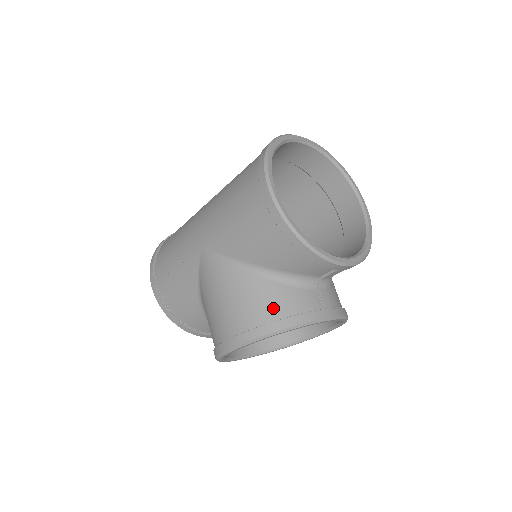
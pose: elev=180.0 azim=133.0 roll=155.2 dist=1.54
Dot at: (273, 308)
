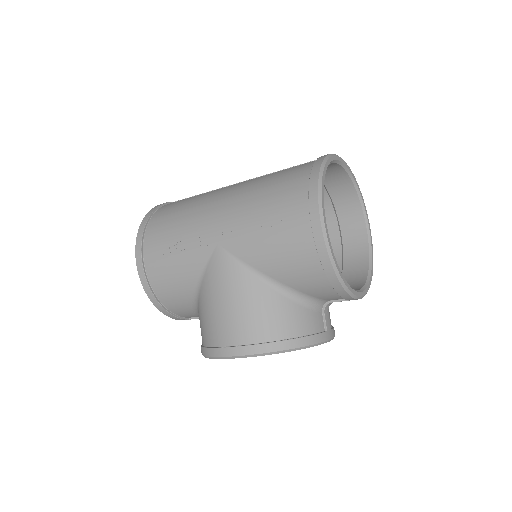
Dot at: (285, 326)
